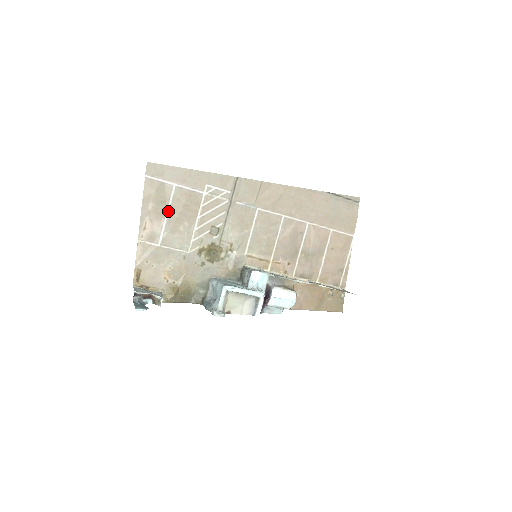
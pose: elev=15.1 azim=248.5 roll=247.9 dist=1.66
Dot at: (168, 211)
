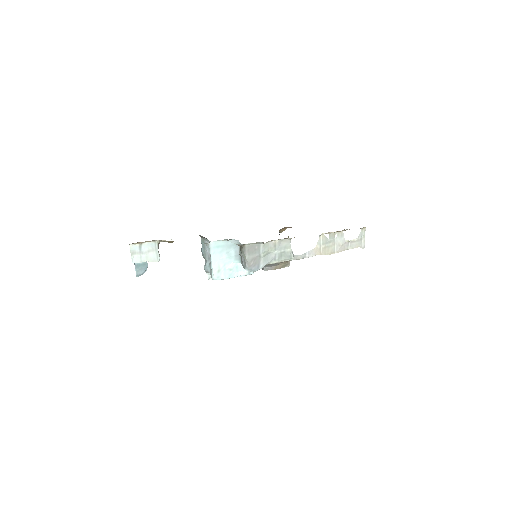
Dot at: occluded
